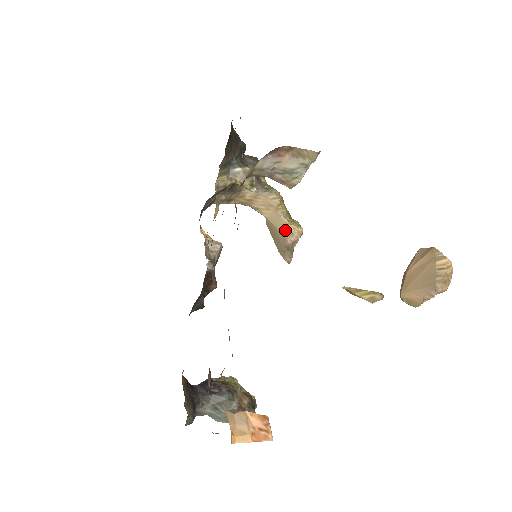
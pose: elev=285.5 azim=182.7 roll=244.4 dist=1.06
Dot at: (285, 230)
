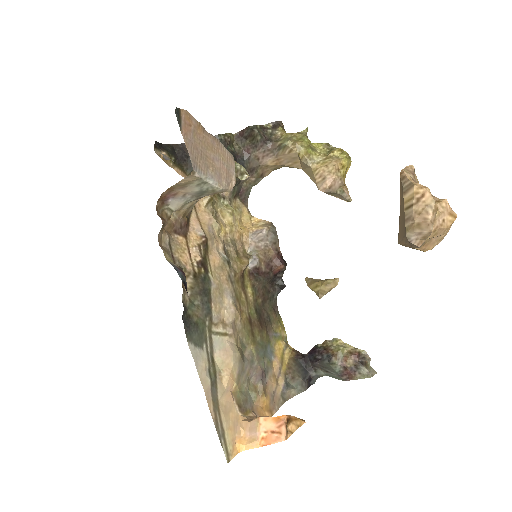
Dot at: (316, 178)
